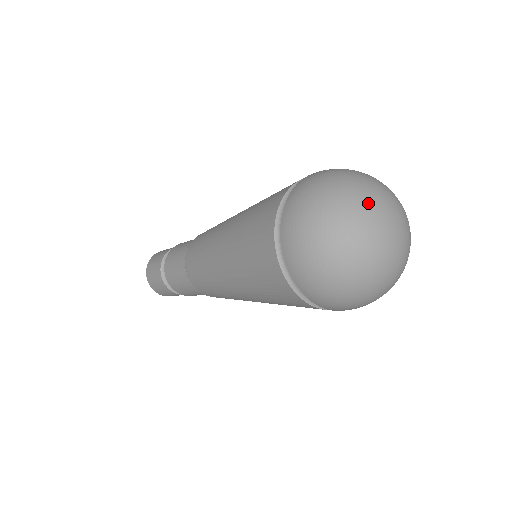
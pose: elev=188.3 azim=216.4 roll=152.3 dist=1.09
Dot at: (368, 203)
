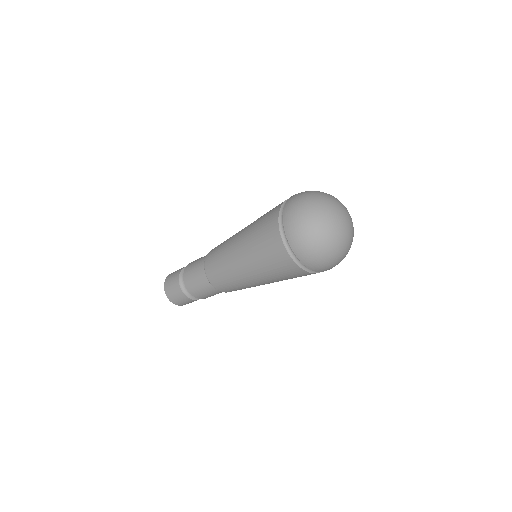
Dot at: (334, 201)
